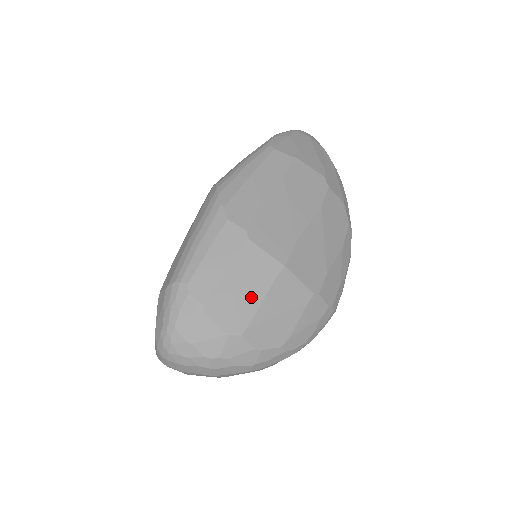
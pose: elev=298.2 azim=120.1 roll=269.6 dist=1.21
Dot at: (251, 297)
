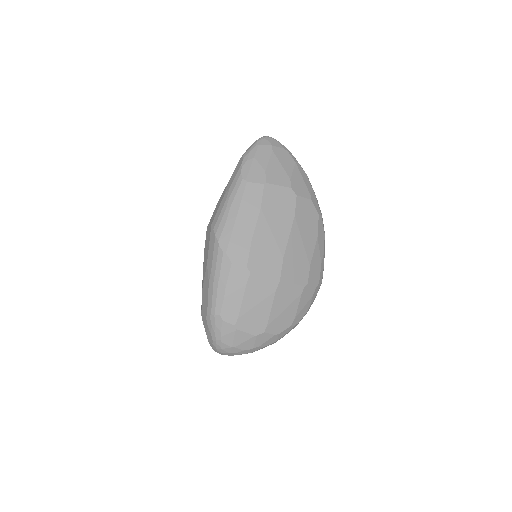
Dot at: (263, 309)
